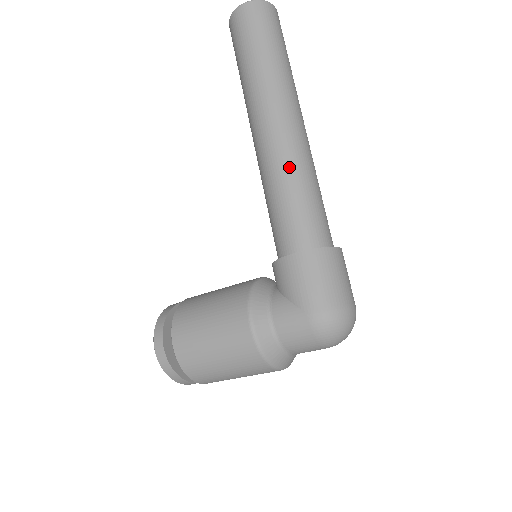
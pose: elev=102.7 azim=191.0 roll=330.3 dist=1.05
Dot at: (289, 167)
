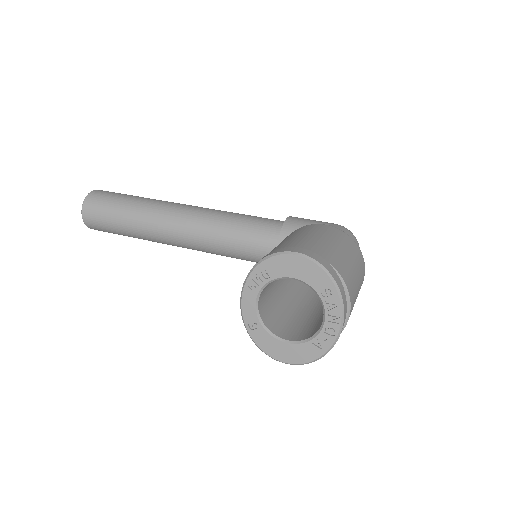
Dot at: occluded
